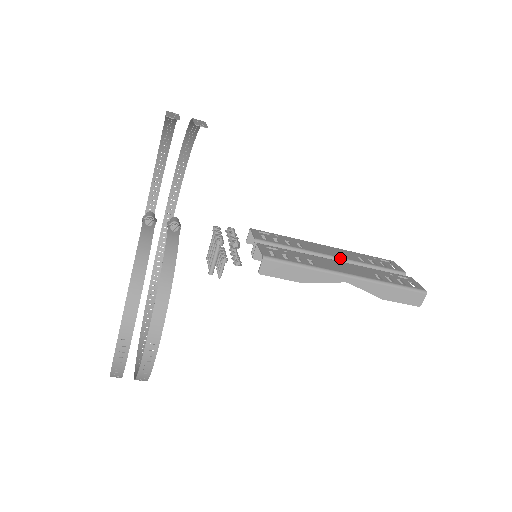
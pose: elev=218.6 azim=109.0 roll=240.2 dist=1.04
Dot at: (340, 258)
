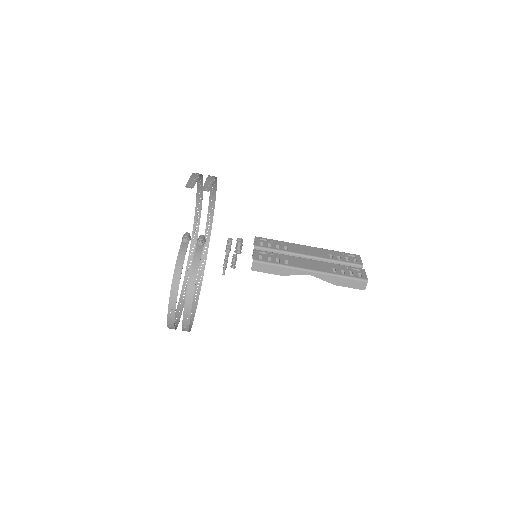
Dot at: (313, 256)
